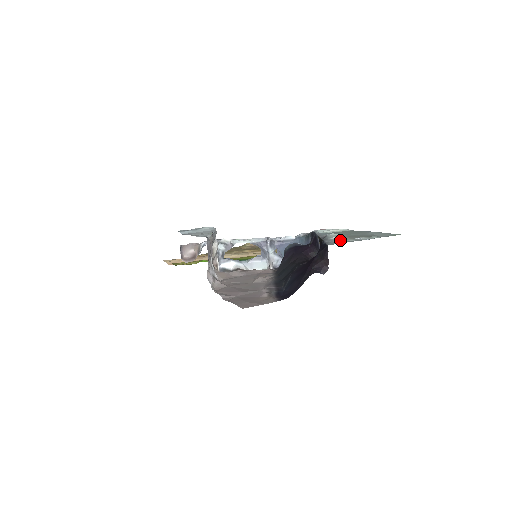
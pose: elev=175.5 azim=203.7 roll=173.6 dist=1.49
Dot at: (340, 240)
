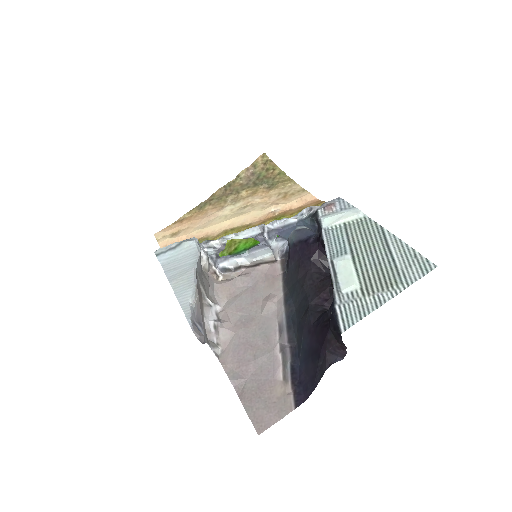
Dot at: (355, 302)
